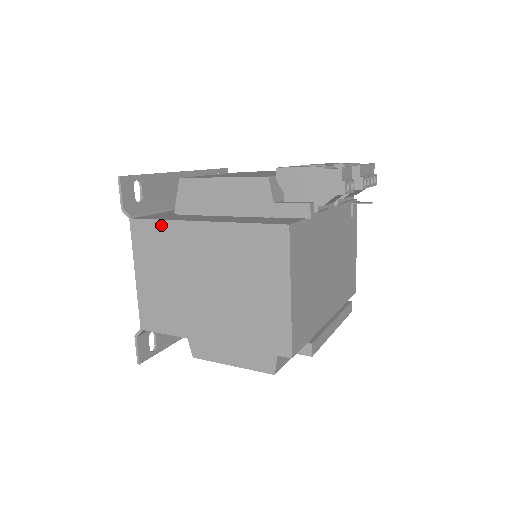
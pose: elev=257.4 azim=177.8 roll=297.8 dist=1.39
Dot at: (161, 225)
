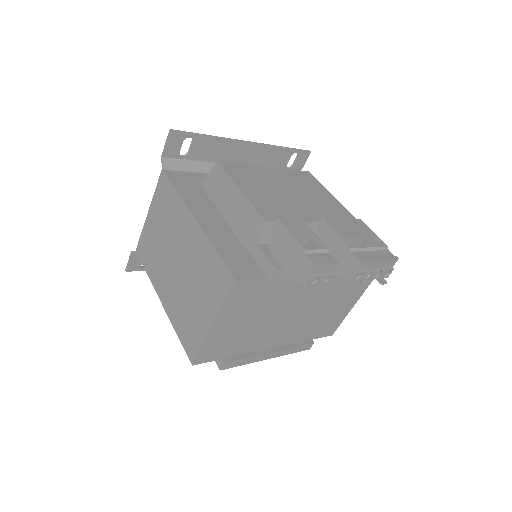
Dot at: (175, 194)
